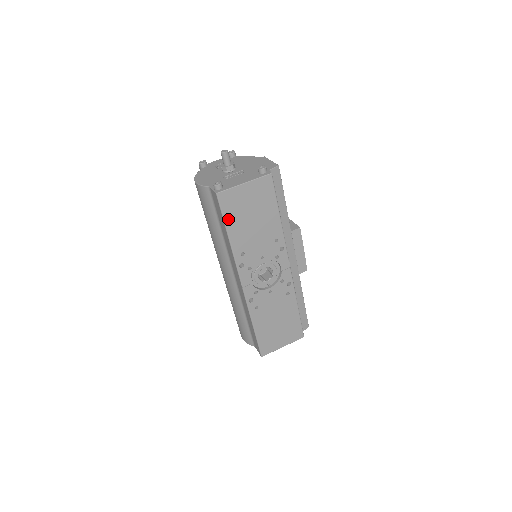
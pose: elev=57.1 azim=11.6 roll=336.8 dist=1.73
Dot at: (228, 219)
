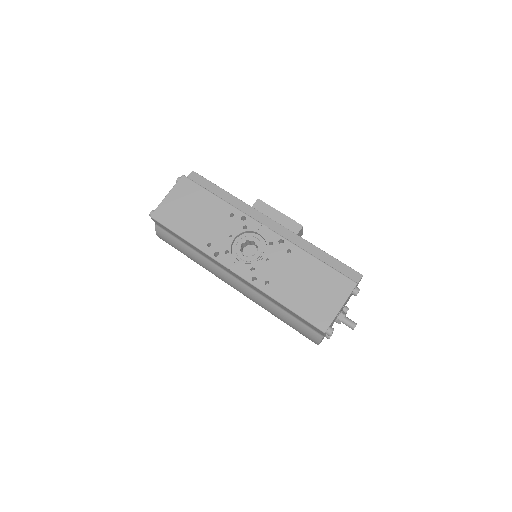
Dot at: (174, 227)
